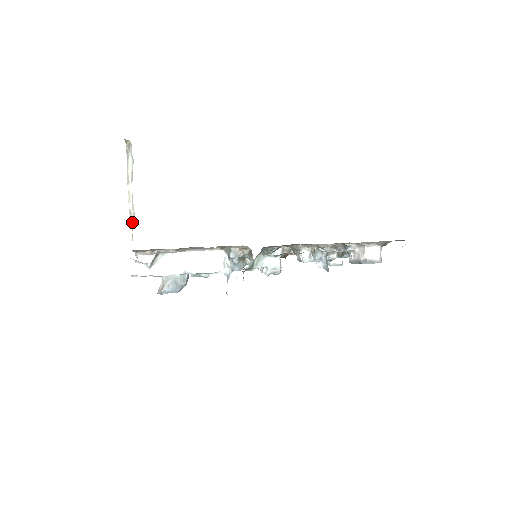
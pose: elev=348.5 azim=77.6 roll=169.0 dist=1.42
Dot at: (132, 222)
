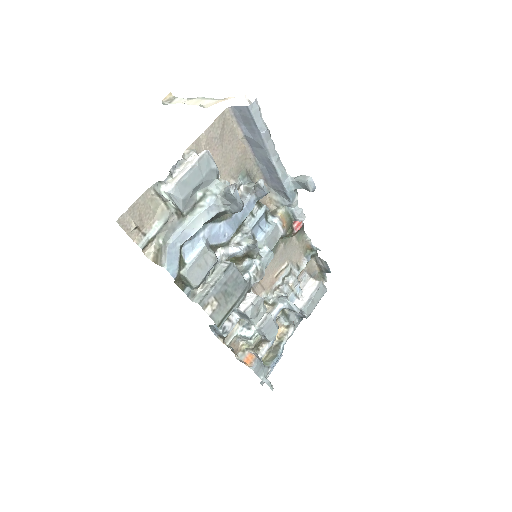
Dot at: occluded
